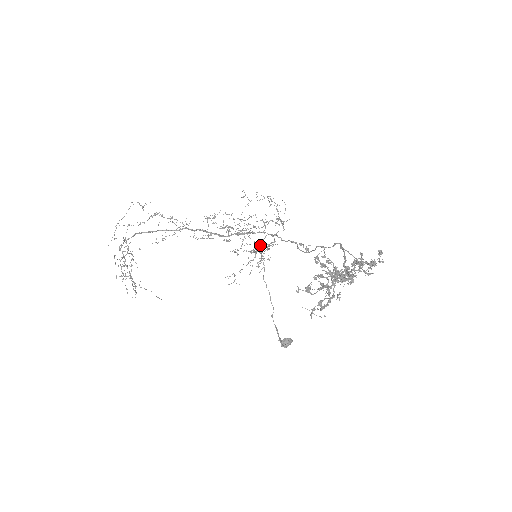
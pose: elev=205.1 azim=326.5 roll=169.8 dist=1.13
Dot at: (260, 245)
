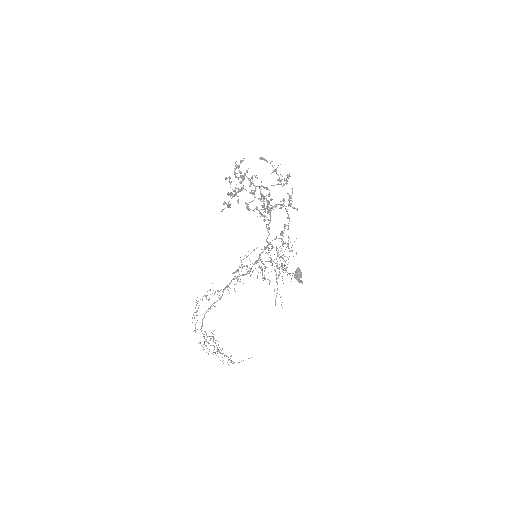
Dot at: (271, 258)
